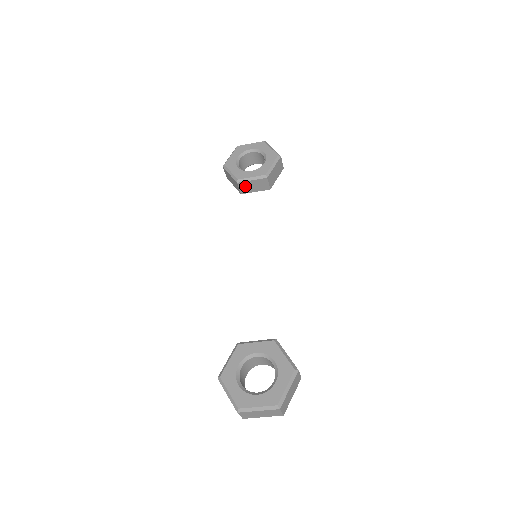
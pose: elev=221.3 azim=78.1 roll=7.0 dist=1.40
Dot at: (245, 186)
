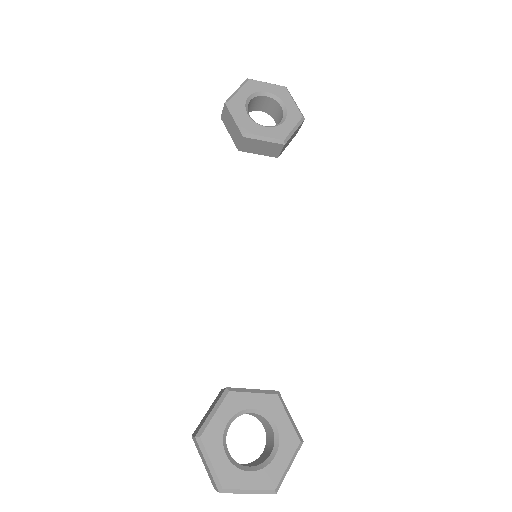
Dot at: (250, 144)
